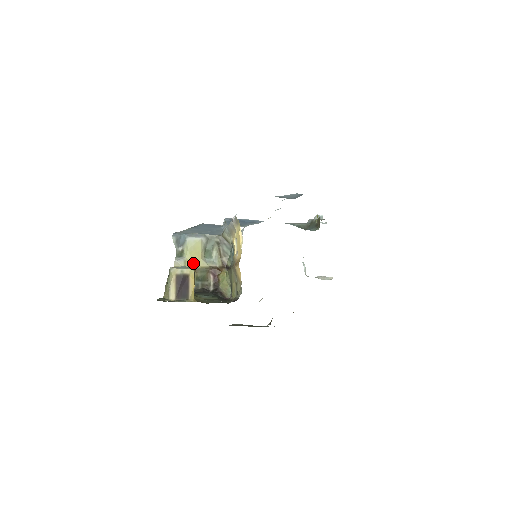
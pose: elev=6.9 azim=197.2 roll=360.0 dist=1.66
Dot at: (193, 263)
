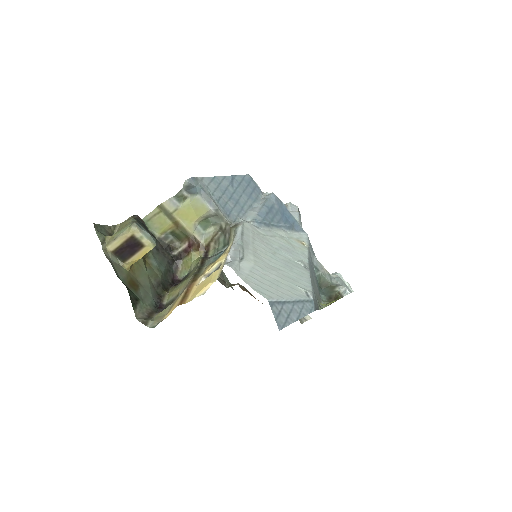
Dot at: (183, 218)
